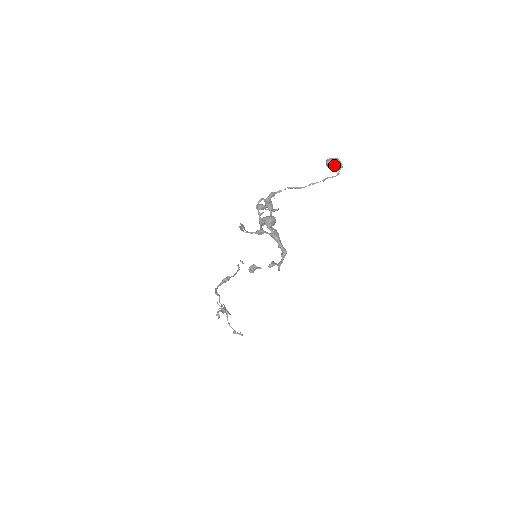
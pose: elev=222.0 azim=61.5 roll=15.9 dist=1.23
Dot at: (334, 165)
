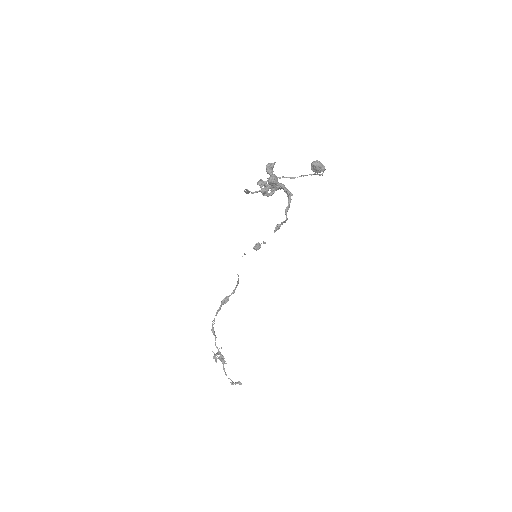
Dot at: (318, 165)
